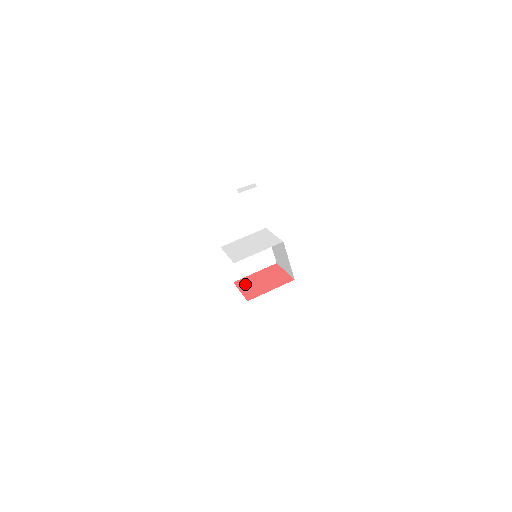
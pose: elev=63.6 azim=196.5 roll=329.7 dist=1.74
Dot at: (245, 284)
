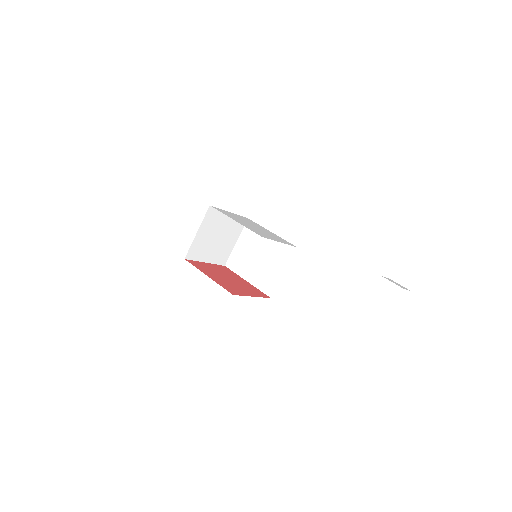
Dot at: (221, 268)
